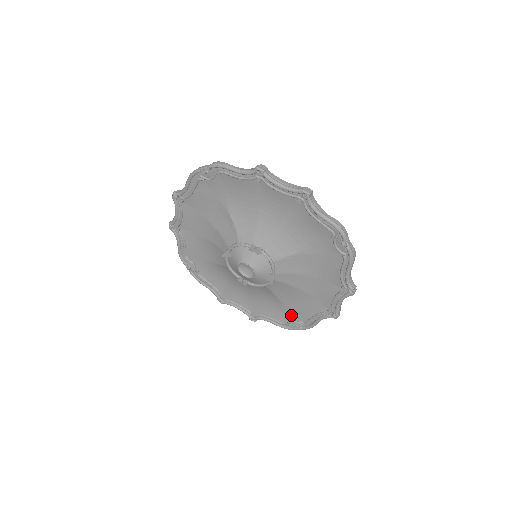
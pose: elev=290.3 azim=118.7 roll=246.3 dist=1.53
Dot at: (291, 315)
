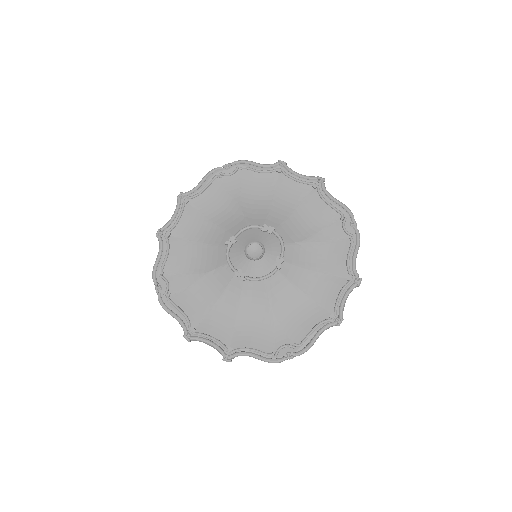
Dot at: (283, 338)
